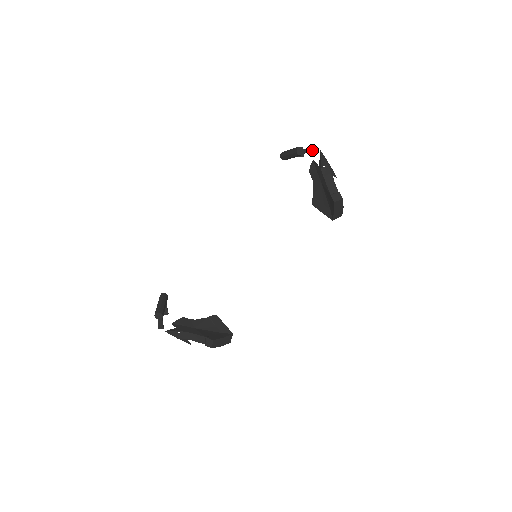
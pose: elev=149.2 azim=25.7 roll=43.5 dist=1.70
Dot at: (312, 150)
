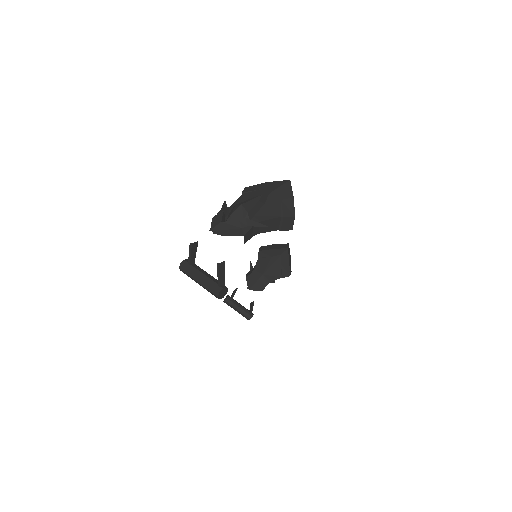
Dot at: (222, 269)
